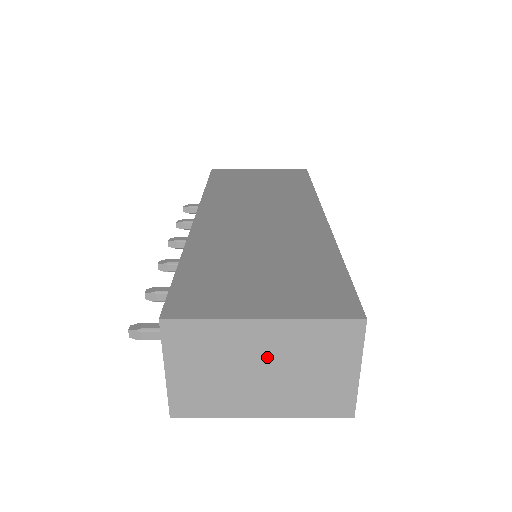
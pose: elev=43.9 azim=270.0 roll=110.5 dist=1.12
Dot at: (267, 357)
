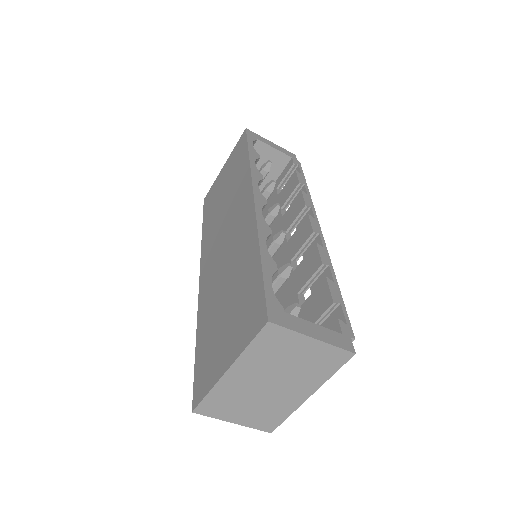
Dot at: (259, 379)
